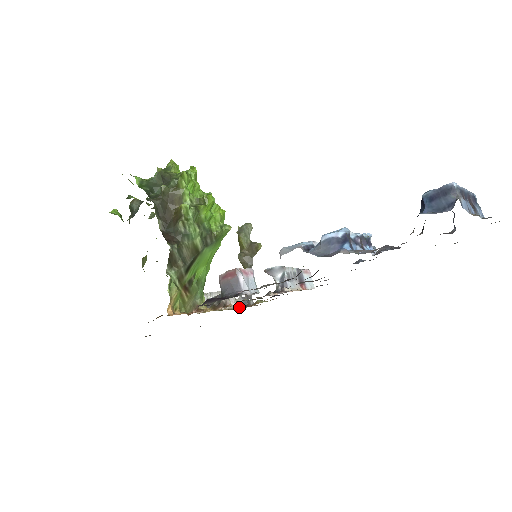
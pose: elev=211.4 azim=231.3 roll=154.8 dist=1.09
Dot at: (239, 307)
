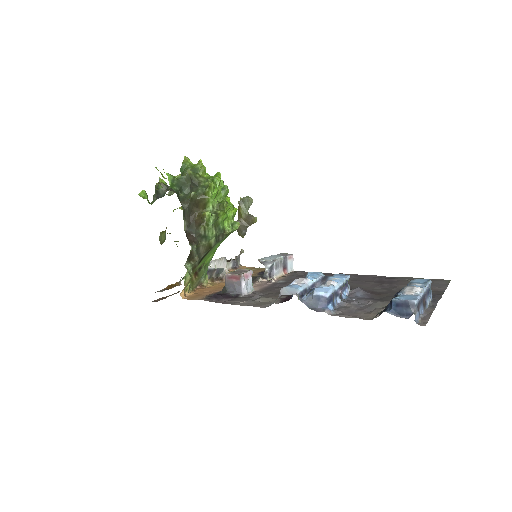
Dot at: (229, 270)
